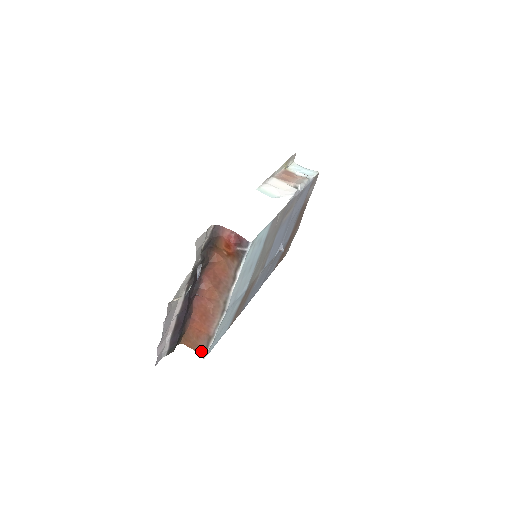
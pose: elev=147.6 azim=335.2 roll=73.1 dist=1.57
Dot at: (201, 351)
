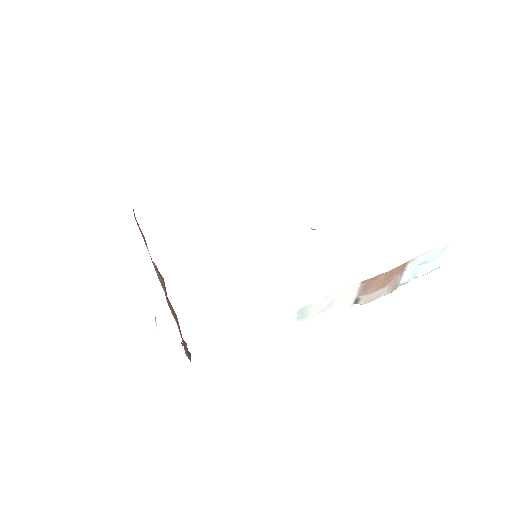
Dot at: occluded
